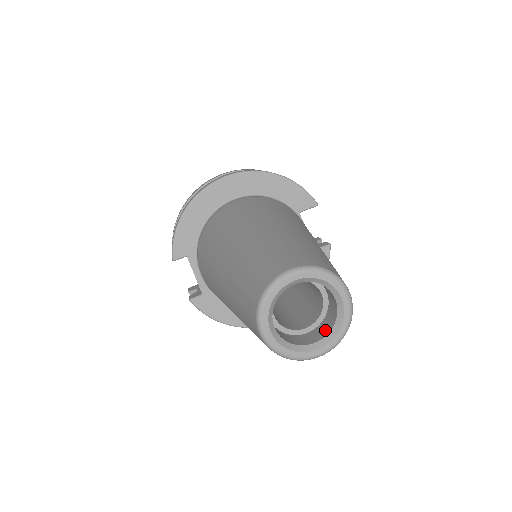
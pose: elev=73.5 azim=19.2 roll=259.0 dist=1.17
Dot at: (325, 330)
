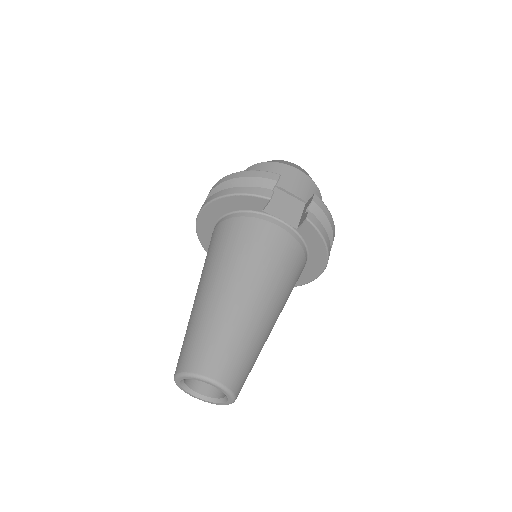
Dot at: occluded
